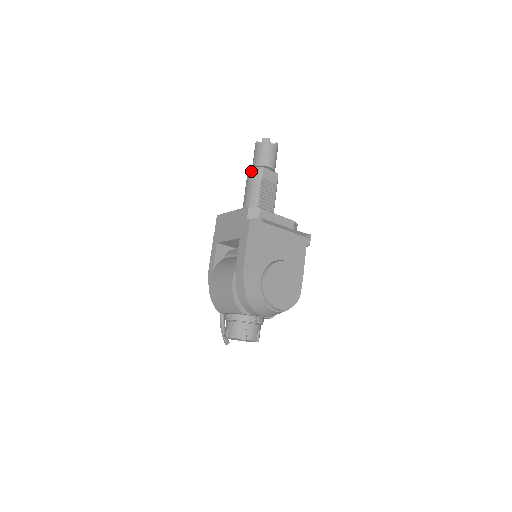
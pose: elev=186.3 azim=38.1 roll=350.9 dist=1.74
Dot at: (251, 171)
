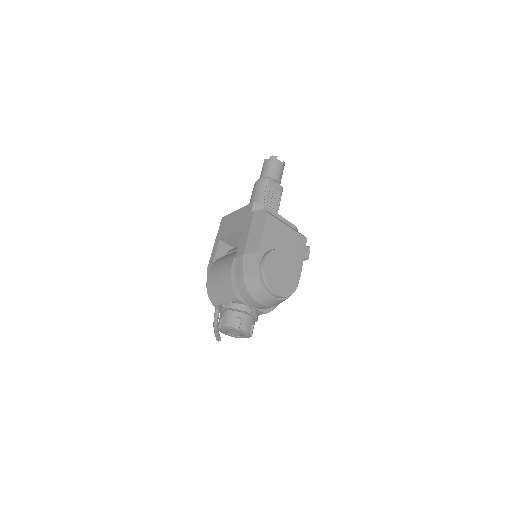
Dot at: (258, 181)
